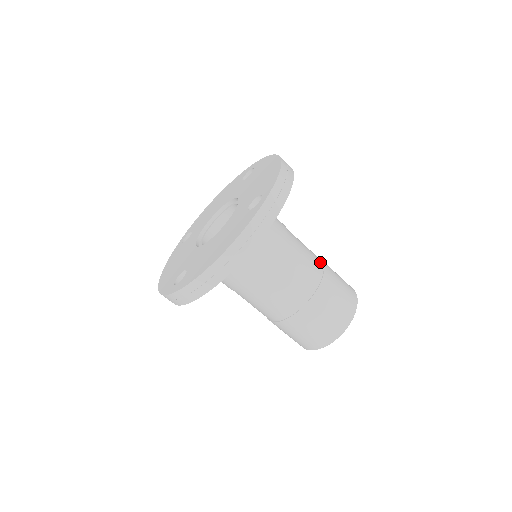
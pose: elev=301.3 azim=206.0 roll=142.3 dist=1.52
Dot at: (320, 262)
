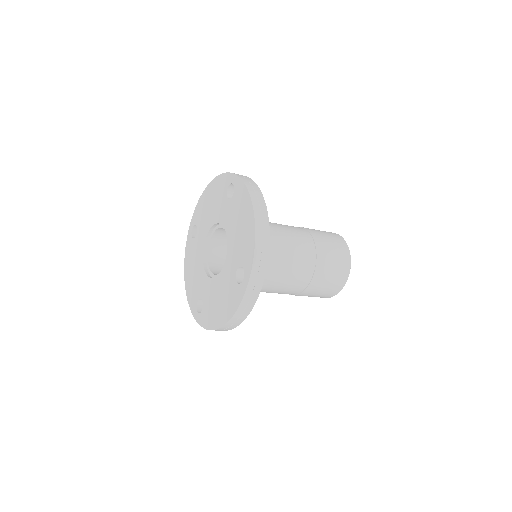
Dot at: occluded
